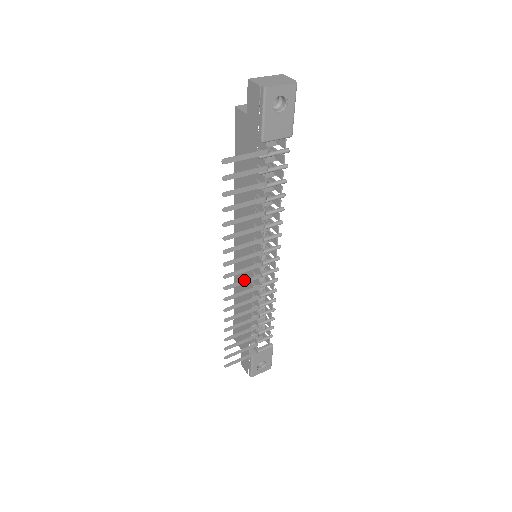
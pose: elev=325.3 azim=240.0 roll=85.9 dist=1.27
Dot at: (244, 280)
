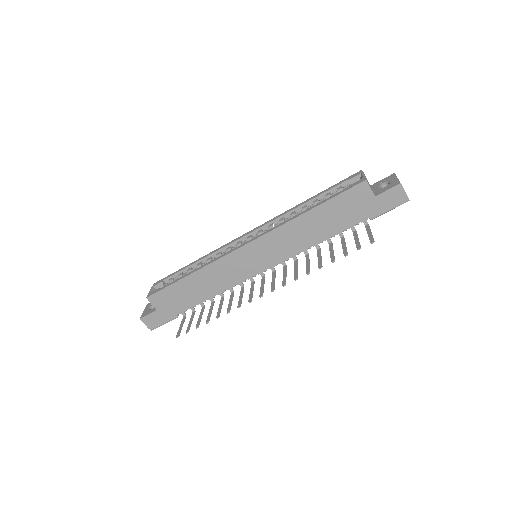
Dot at: occluded
